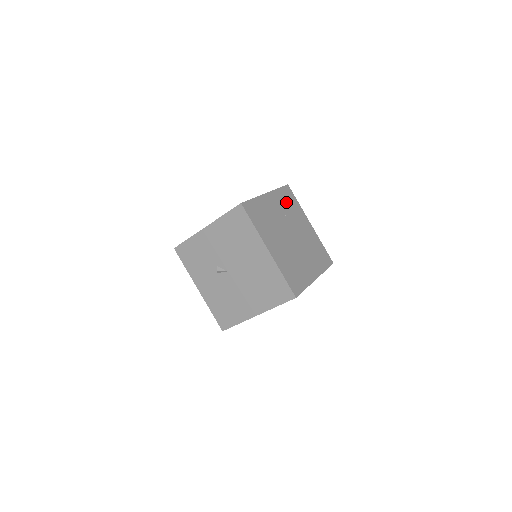
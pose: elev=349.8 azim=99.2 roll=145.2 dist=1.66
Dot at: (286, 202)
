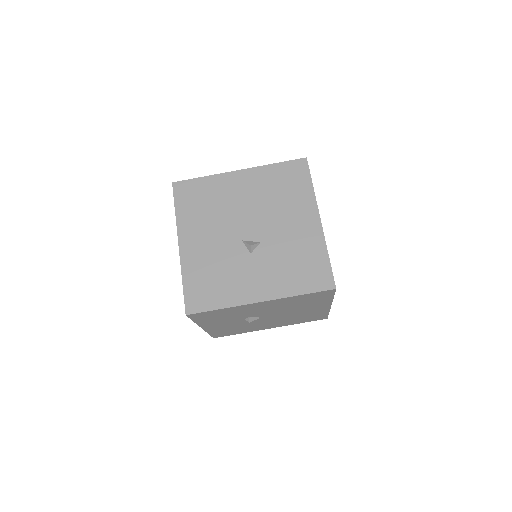
Dot at: occluded
